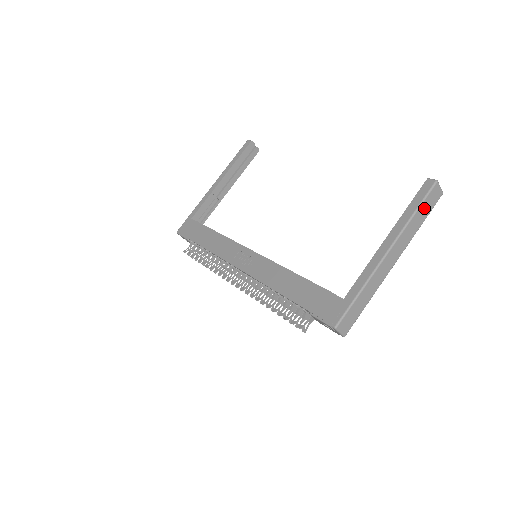
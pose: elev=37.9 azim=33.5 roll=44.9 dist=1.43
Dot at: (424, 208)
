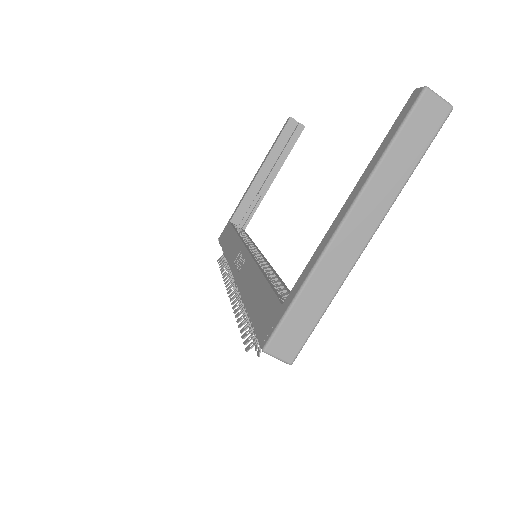
Dot at: (408, 140)
